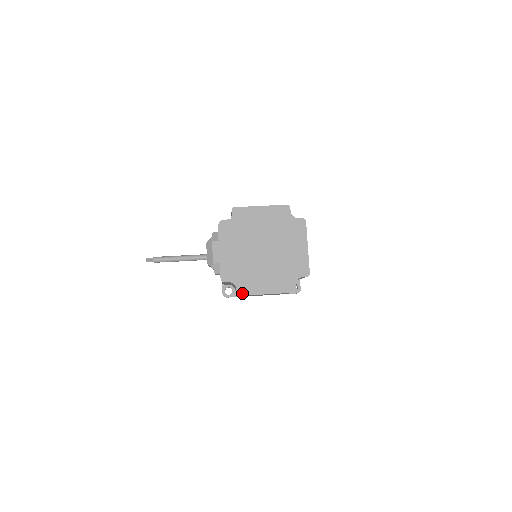
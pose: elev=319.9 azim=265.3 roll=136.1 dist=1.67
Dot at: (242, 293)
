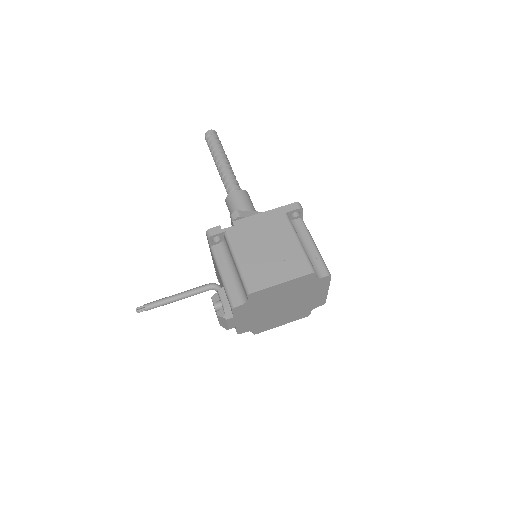
Dot at: (258, 333)
